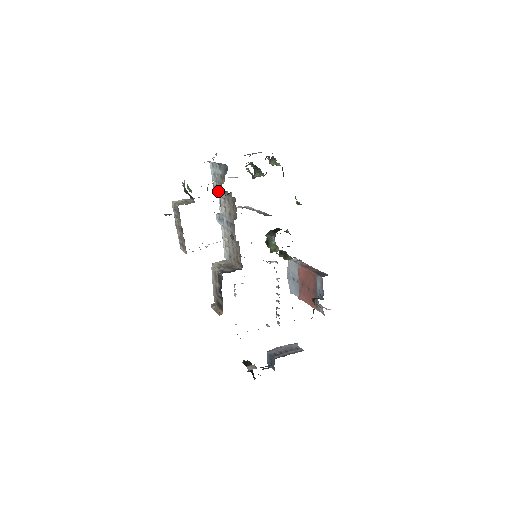
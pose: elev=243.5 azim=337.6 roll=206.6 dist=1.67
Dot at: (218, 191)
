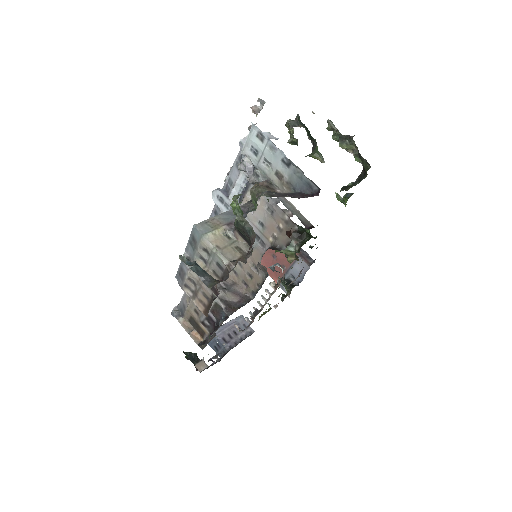
Dot at: (253, 182)
